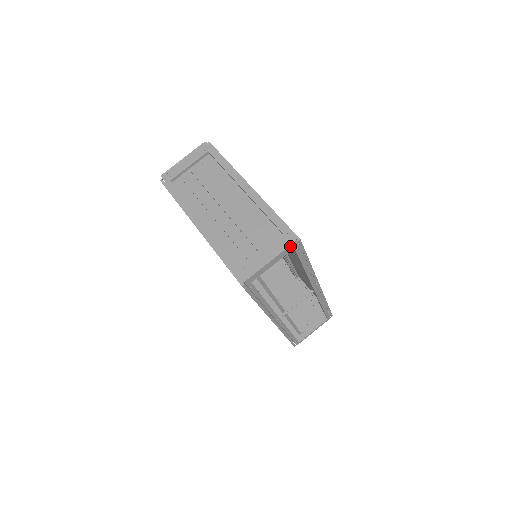
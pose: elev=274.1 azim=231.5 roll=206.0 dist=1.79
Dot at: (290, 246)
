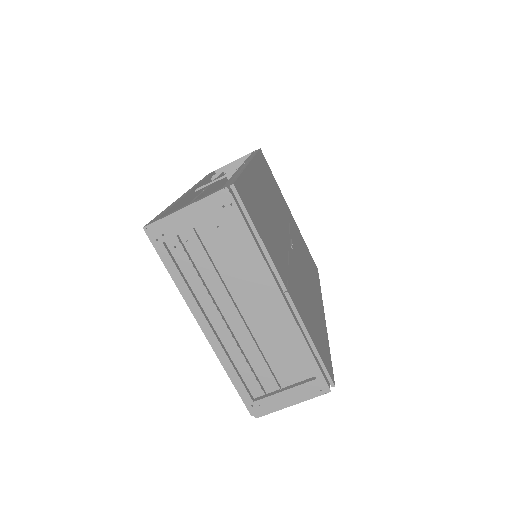
Dot at: (321, 393)
